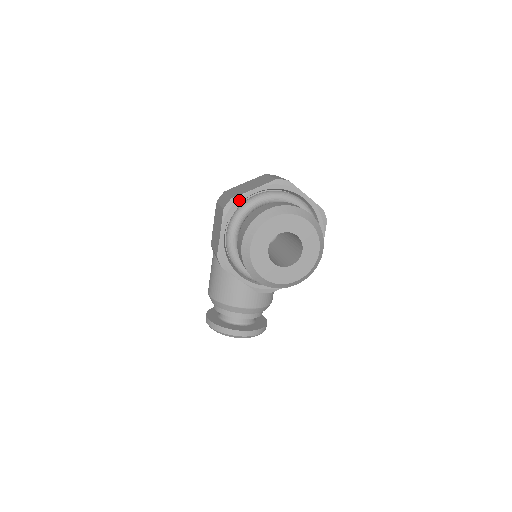
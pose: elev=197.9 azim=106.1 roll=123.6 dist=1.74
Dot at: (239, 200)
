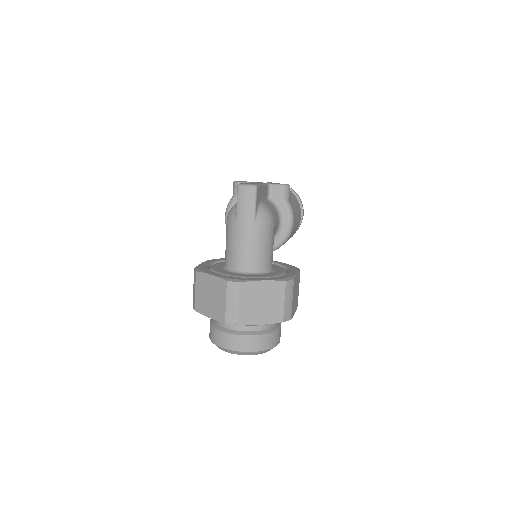
Dot at: occluded
